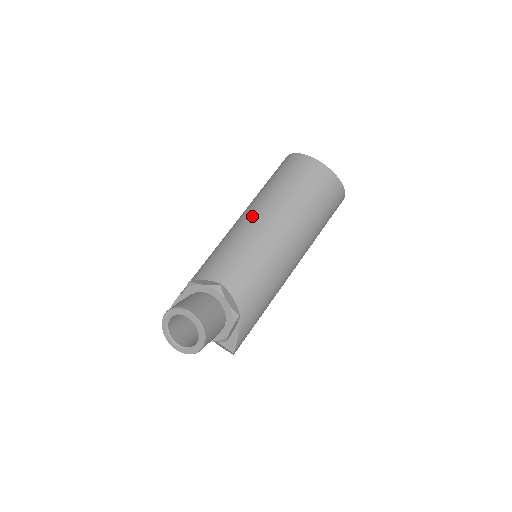
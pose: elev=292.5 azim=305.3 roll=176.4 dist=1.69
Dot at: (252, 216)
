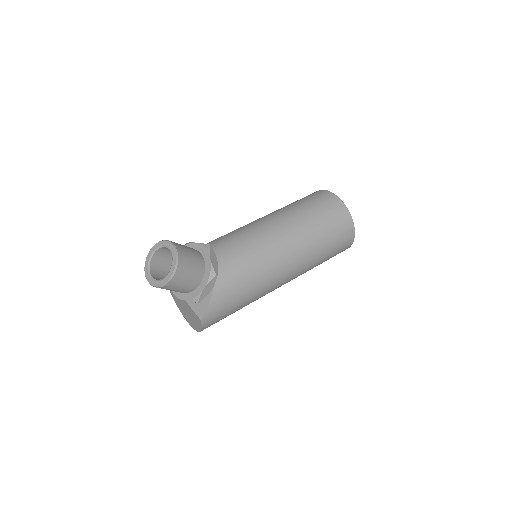
Dot at: (262, 218)
